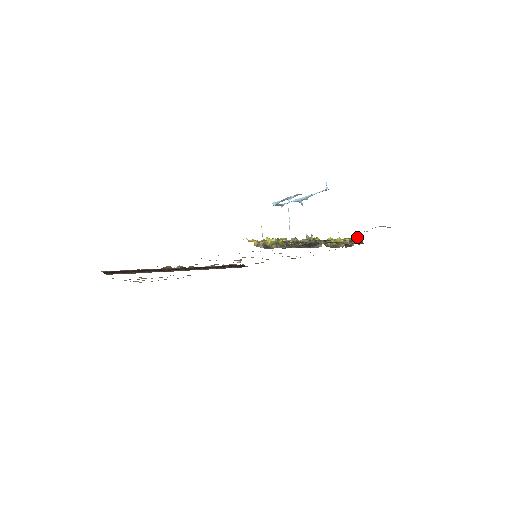
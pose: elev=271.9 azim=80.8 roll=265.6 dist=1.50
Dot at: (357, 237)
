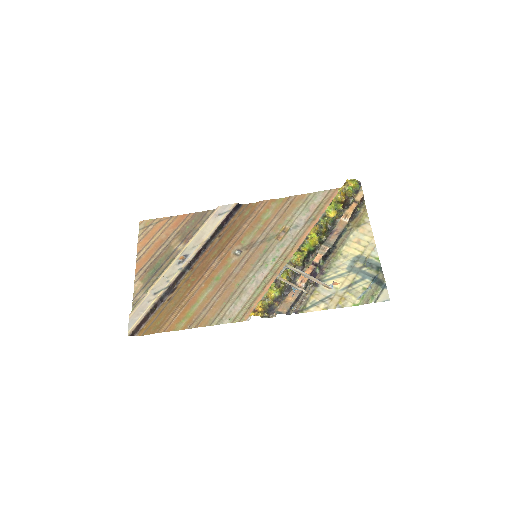
Dot at: (355, 264)
